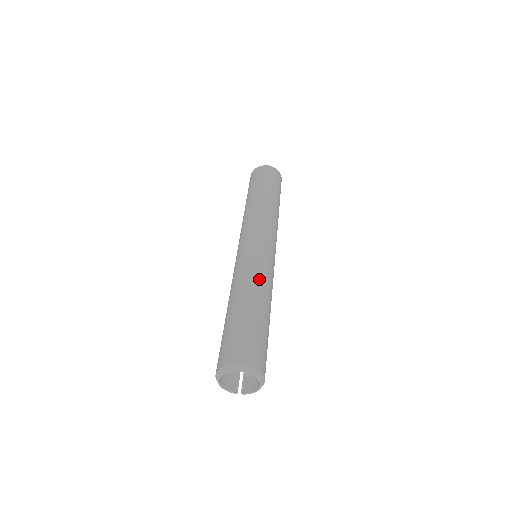
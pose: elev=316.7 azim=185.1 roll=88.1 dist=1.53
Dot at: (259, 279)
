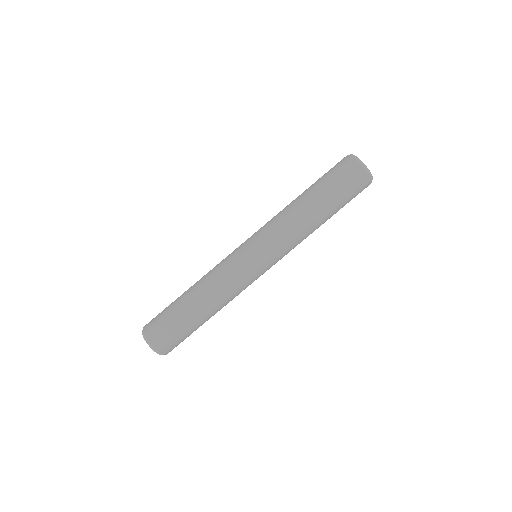
Dot at: (221, 290)
